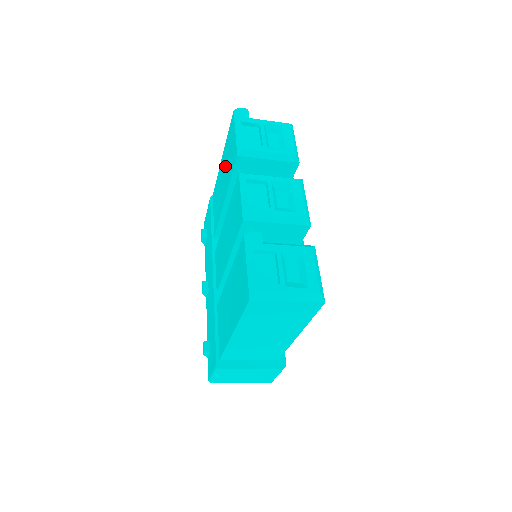
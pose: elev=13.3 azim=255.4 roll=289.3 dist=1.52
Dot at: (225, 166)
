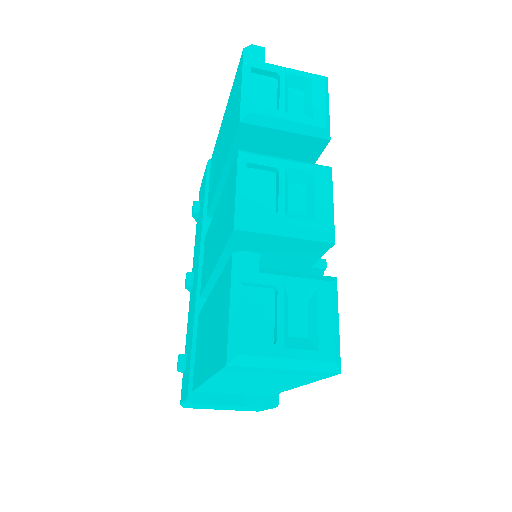
Dot at: (226, 128)
